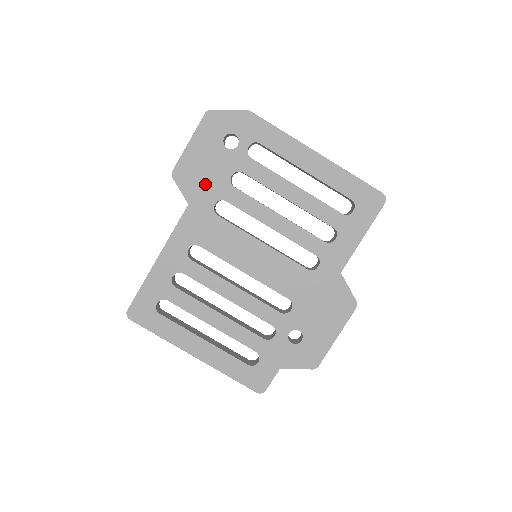
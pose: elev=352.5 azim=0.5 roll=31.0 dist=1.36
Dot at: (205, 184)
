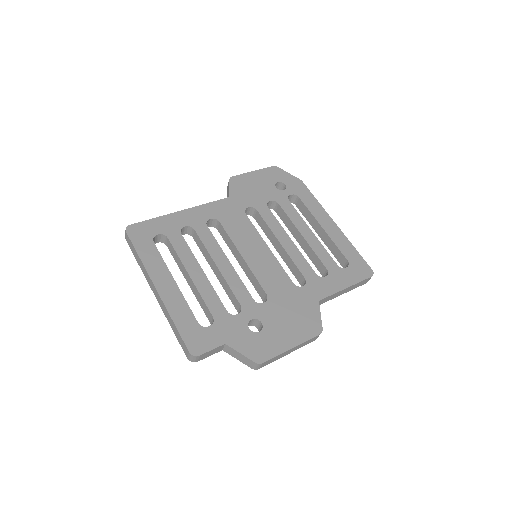
Dot at: (249, 194)
